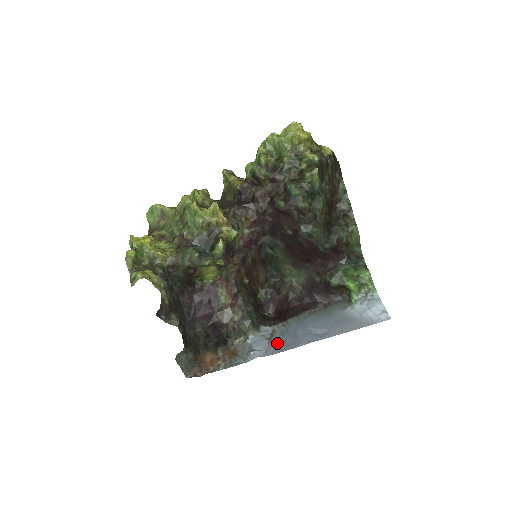
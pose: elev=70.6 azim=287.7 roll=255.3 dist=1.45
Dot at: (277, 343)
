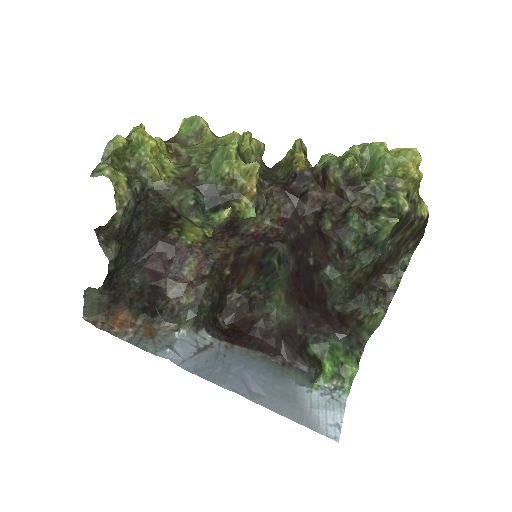
Dot at: (203, 361)
